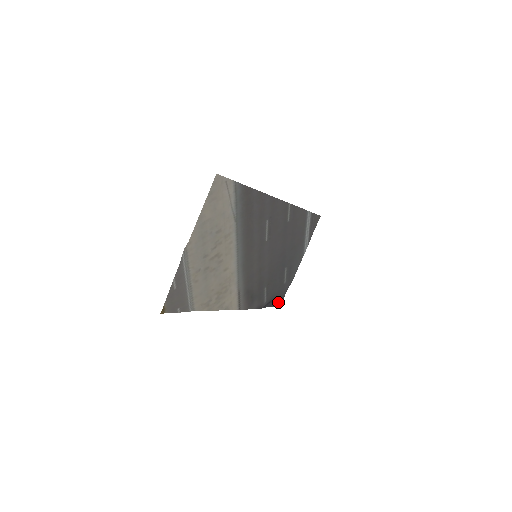
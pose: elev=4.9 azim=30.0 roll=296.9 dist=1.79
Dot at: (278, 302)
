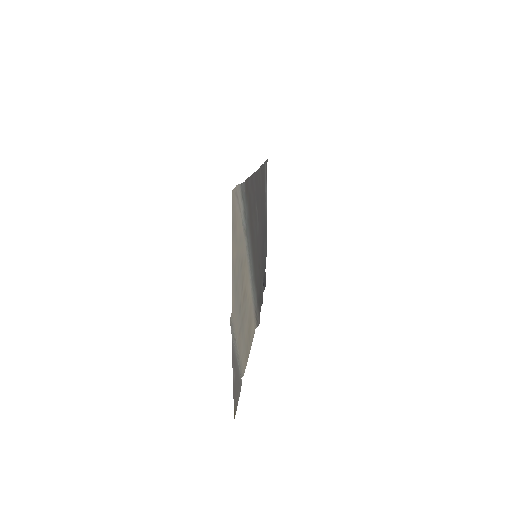
Dot at: (264, 282)
